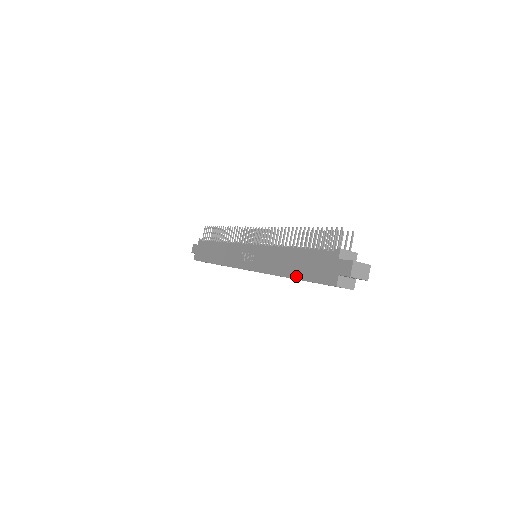
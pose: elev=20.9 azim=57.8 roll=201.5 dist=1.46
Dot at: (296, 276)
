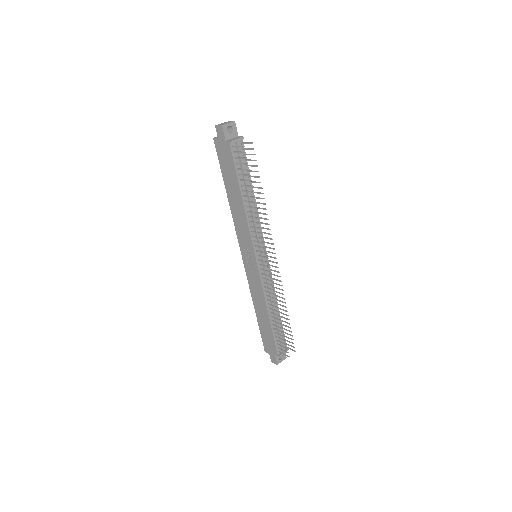
Dot at: (258, 320)
